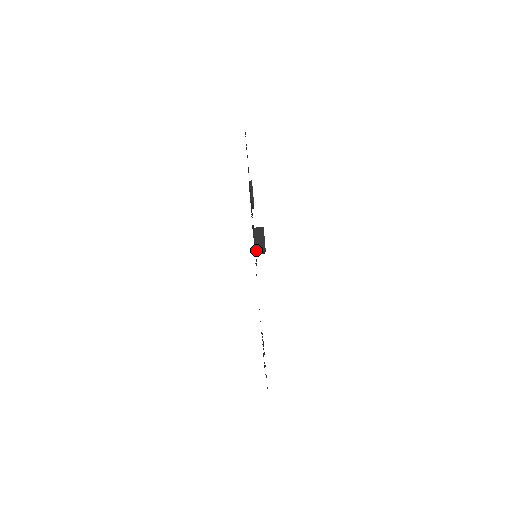
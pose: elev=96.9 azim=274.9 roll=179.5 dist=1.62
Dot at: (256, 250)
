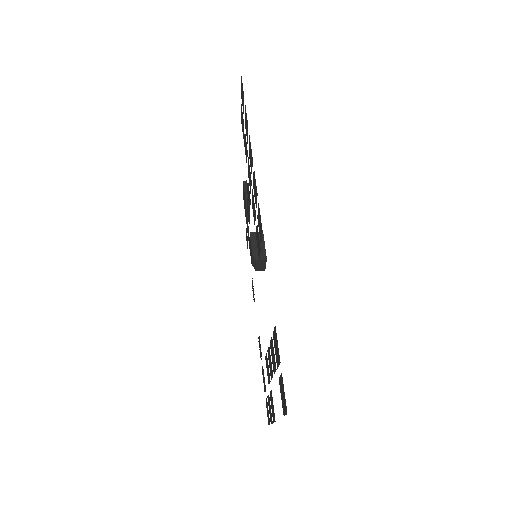
Dot at: (254, 258)
